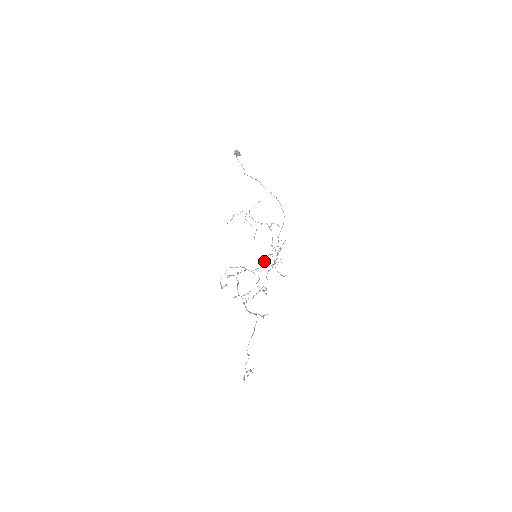
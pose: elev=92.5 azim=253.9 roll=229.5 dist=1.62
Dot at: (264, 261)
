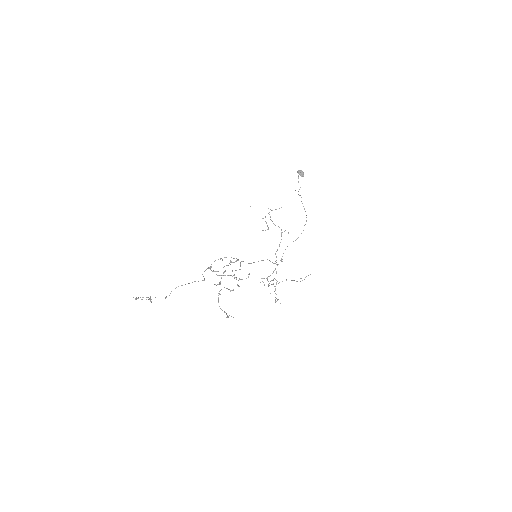
Dot at: (271, 284)
